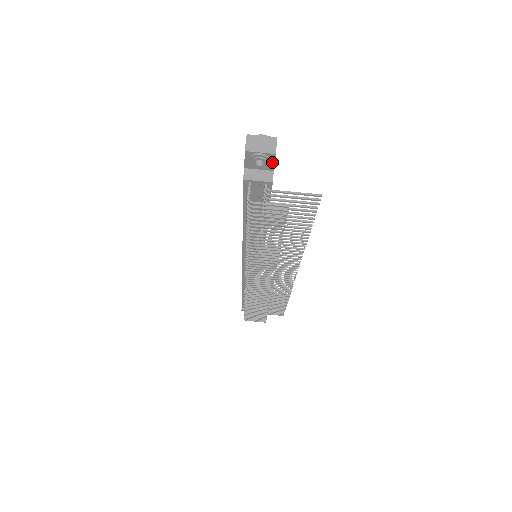
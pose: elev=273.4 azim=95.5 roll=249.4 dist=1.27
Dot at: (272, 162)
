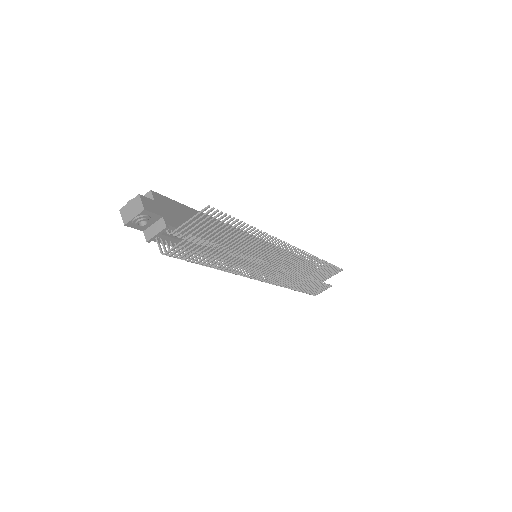
Dot at: (152, 214)
